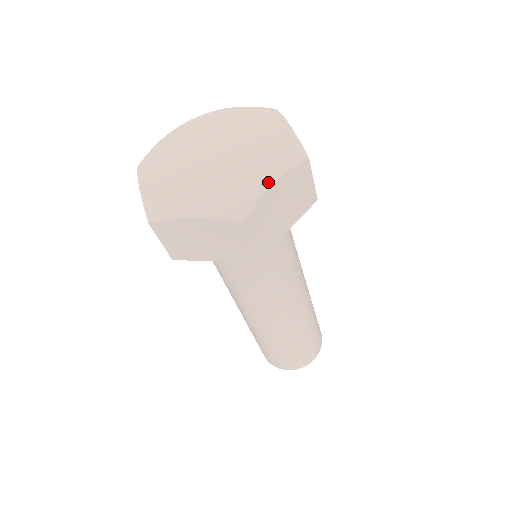
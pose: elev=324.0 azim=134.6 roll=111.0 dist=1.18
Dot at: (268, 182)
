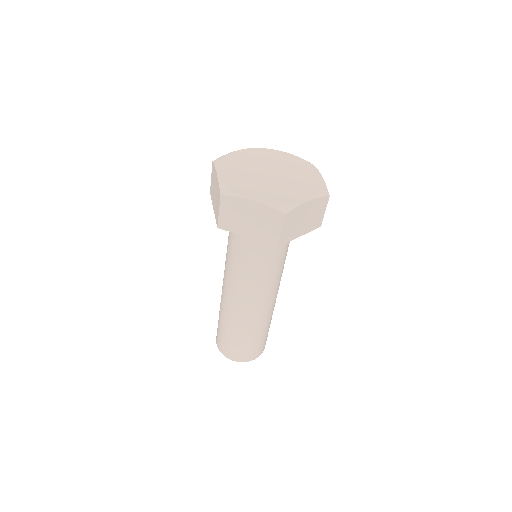
Dot at: (318, 175)
